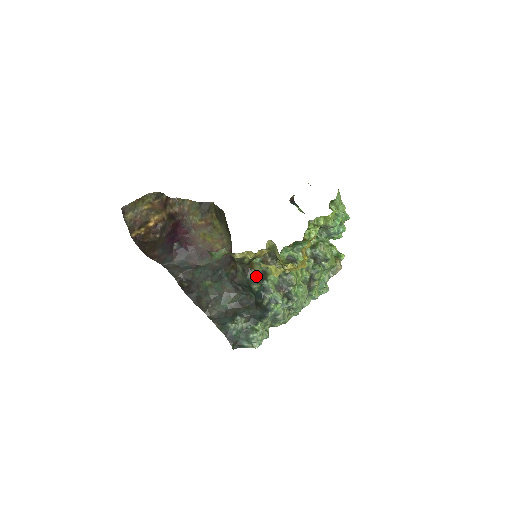
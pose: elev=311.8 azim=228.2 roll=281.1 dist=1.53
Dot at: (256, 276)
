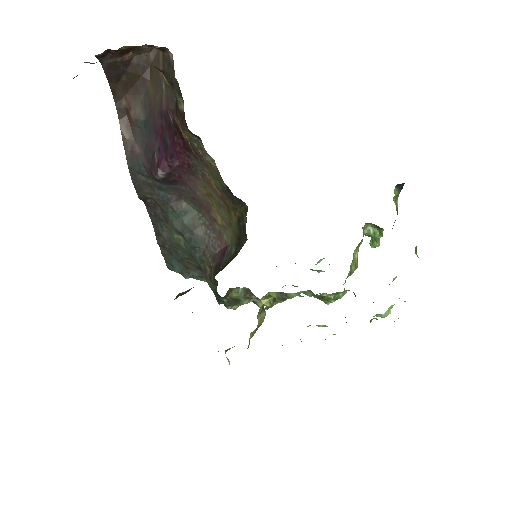
Dot at: (226, 298)
